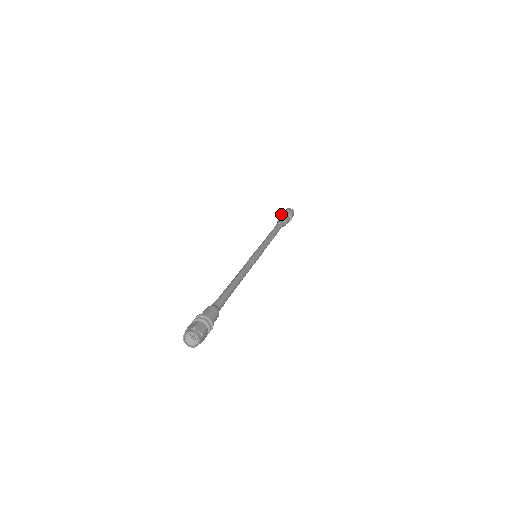
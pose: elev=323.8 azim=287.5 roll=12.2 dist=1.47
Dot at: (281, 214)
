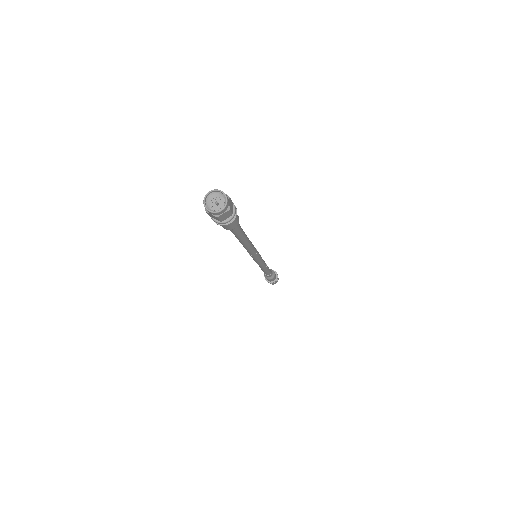
Dot at: occluded
